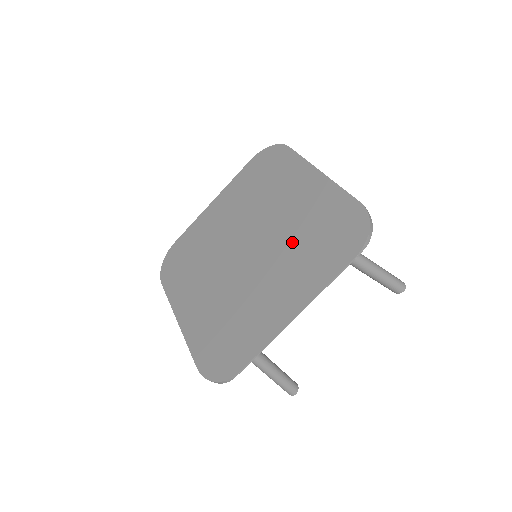
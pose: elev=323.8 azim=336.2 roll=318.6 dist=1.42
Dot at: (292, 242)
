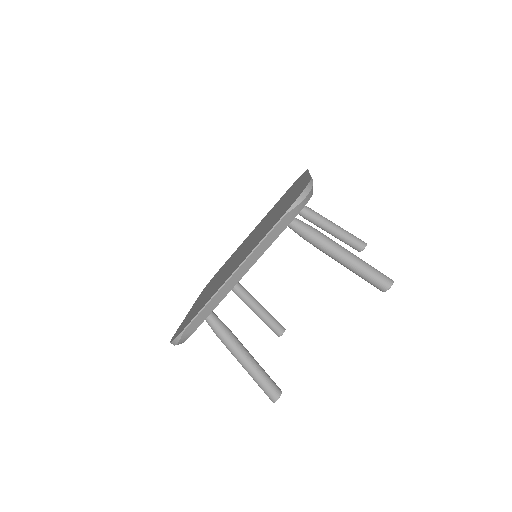
Dot at: (265, 227)
